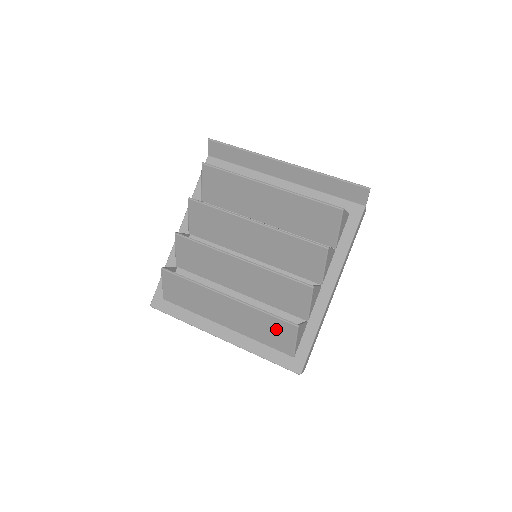
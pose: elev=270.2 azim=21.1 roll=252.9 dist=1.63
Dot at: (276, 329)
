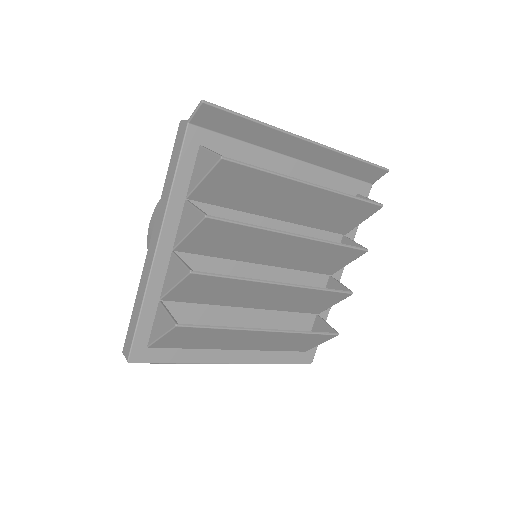
Dot at: (309, 340)
